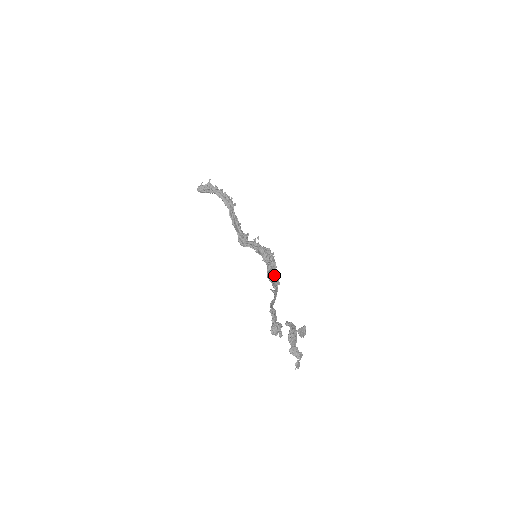
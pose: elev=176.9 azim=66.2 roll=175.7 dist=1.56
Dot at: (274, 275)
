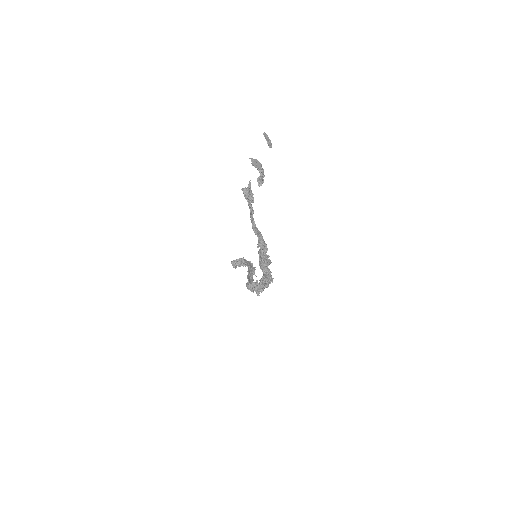
Dot at: occluded
